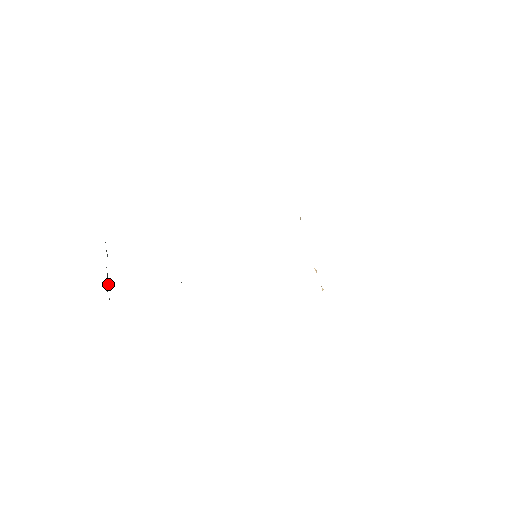
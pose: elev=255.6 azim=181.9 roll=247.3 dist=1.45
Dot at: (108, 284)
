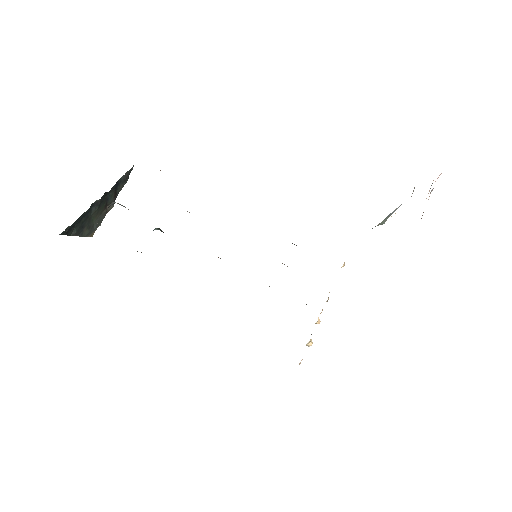
Dot at: (111, 207)
